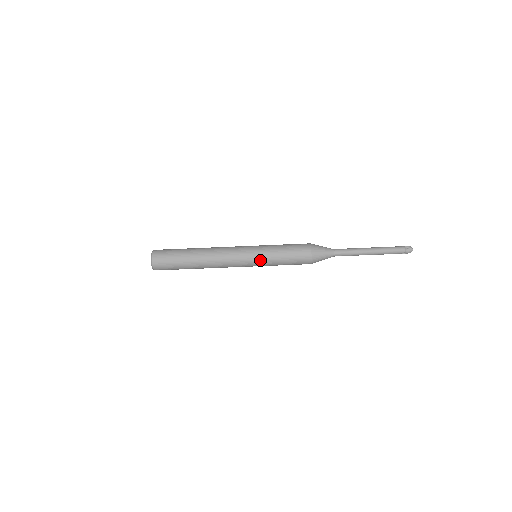
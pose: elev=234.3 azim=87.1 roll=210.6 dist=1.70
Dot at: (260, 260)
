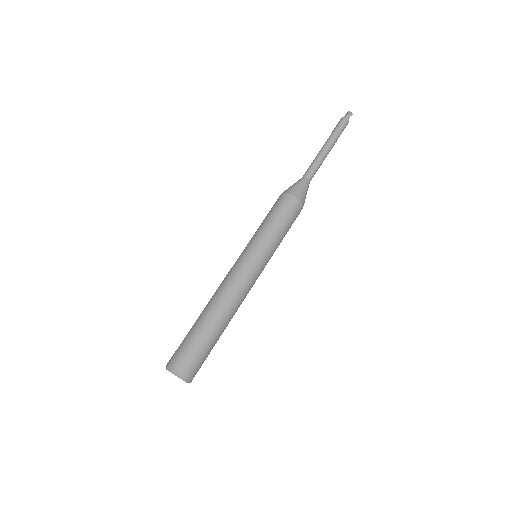
Dot at: (250, 244)
